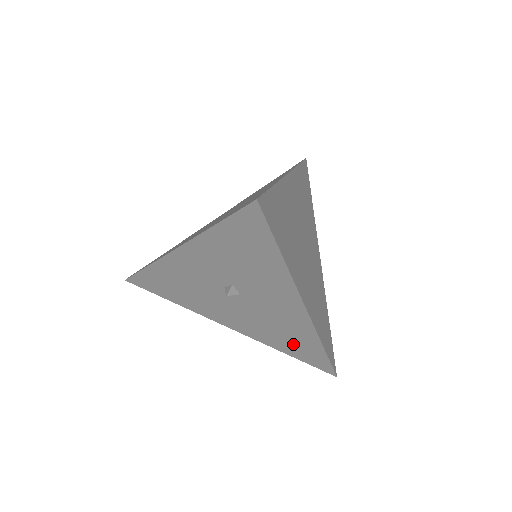
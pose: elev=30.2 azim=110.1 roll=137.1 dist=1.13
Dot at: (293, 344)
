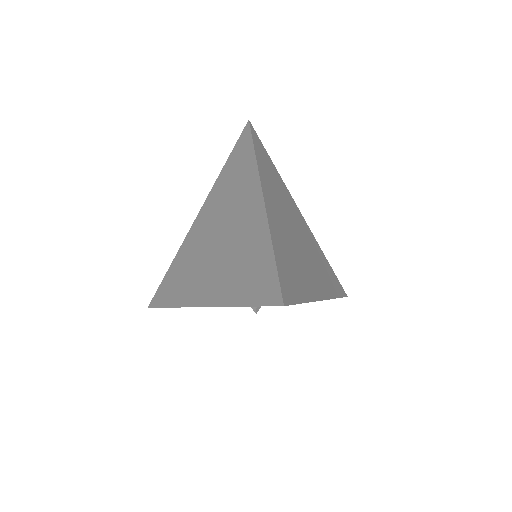
Dot at: occluded
